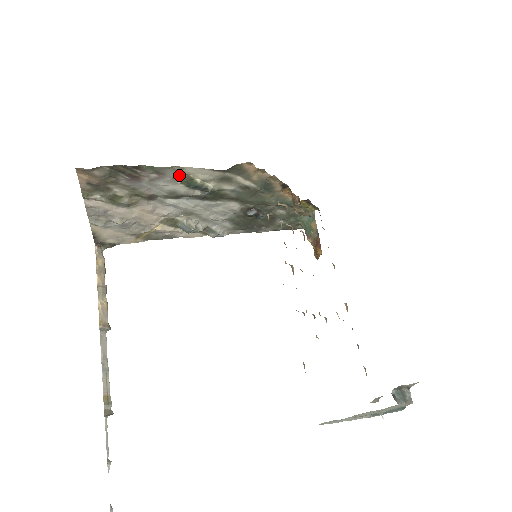
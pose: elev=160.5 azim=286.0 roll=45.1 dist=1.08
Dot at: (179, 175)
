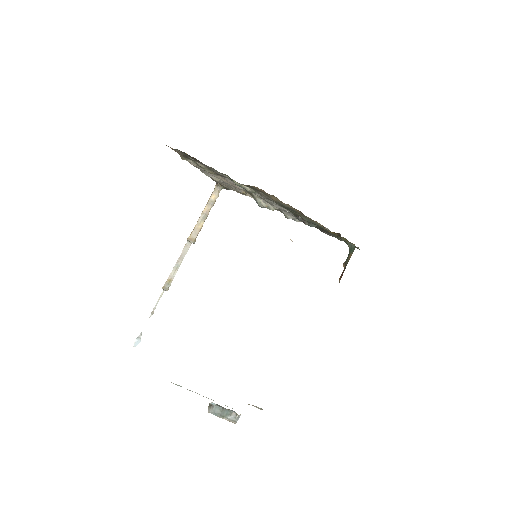
Dot at: (222, 173)
